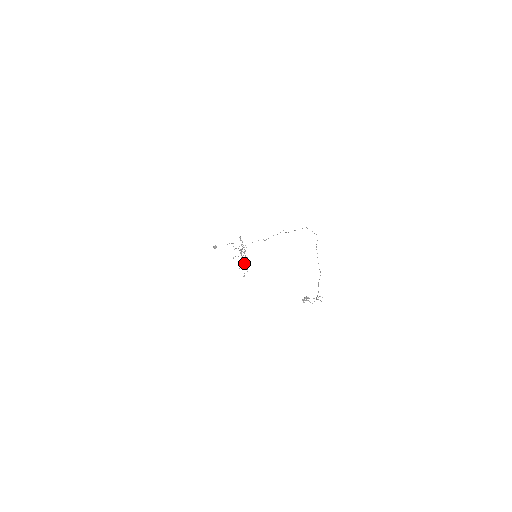
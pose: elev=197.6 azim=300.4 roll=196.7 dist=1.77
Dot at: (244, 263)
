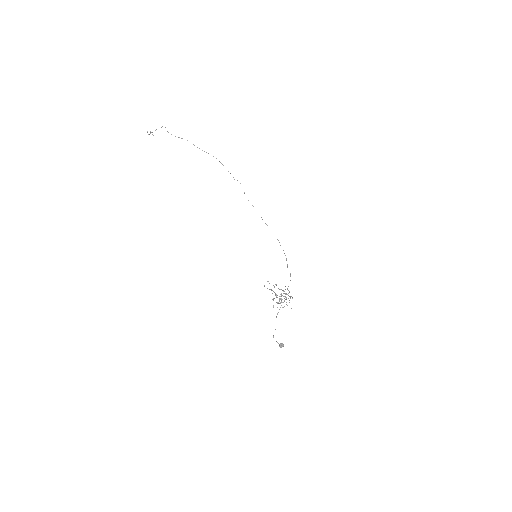
Dot at: occluded
